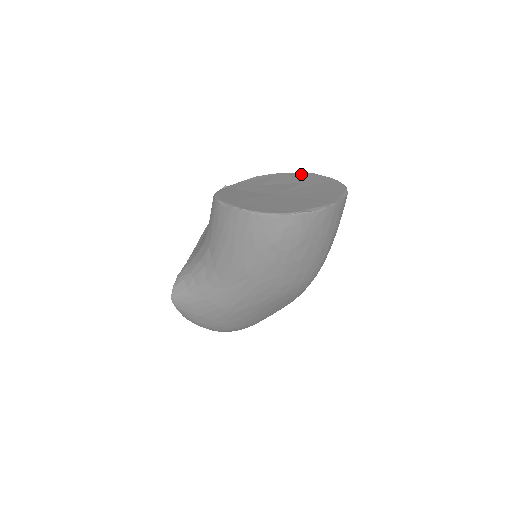
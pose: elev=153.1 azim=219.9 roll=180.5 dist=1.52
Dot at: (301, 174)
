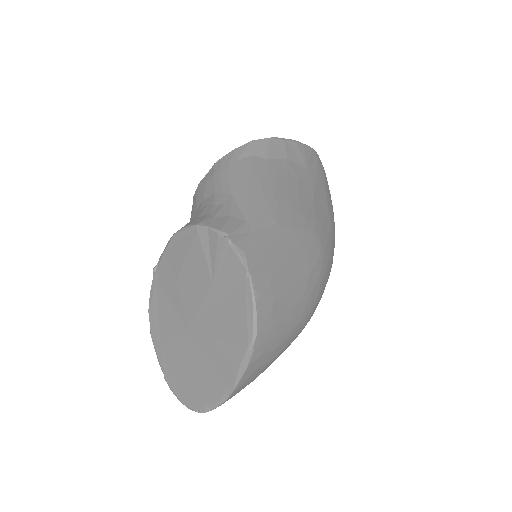
Dot at: (212, 238)
